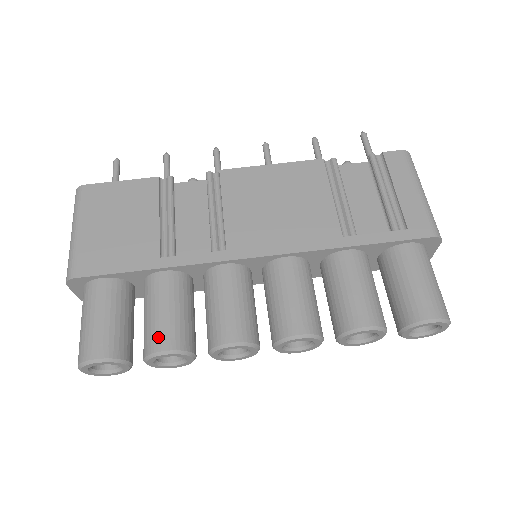
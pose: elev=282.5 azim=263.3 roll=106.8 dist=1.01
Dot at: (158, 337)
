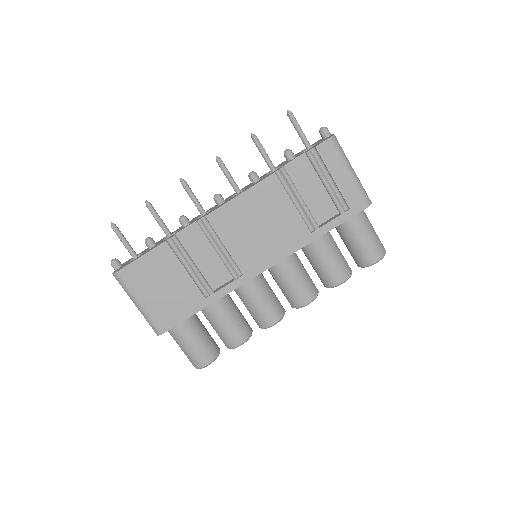
Dot at: (232, 340)
